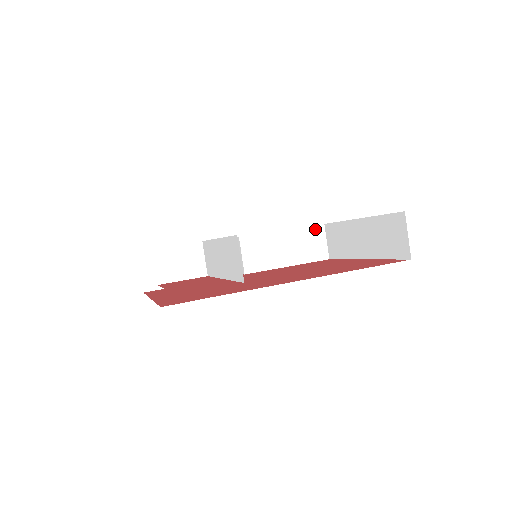
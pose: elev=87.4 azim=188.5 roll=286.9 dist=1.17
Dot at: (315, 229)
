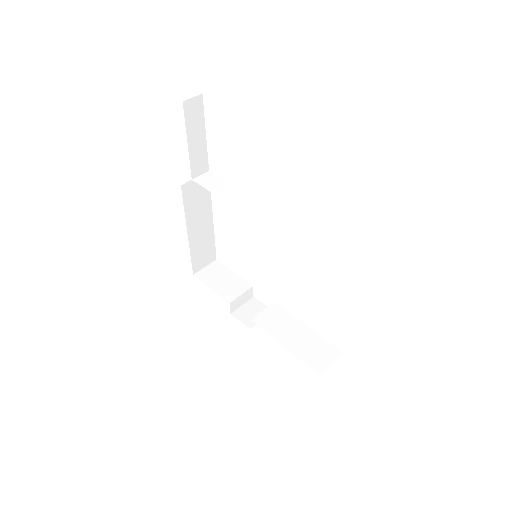
Dot at: (331, 348)
